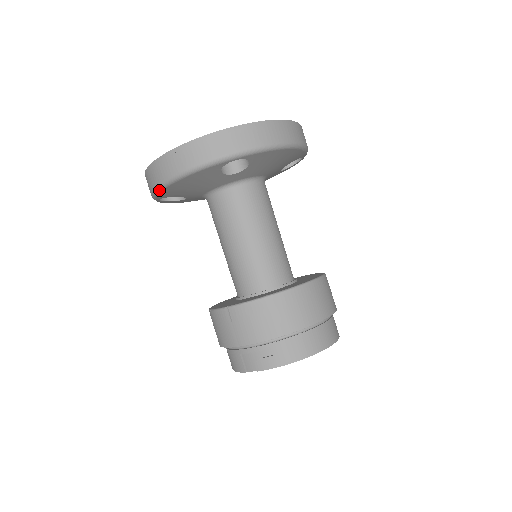
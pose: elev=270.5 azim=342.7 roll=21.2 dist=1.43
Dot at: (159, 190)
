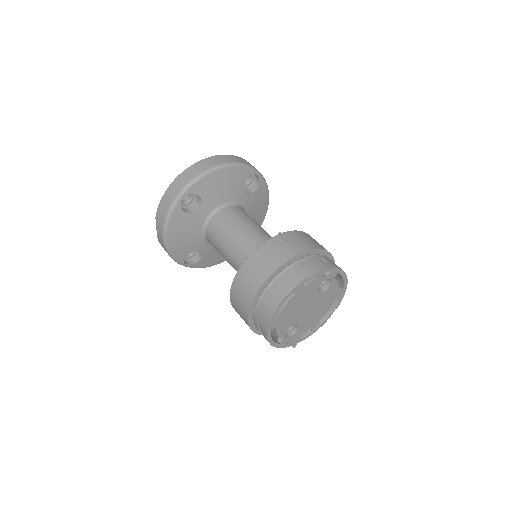
Dot at: (204, 174)
